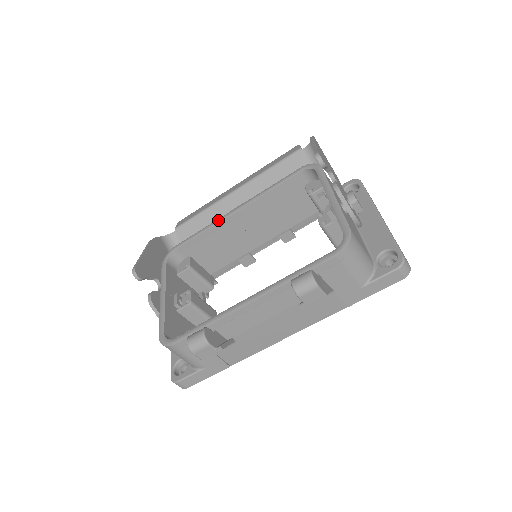
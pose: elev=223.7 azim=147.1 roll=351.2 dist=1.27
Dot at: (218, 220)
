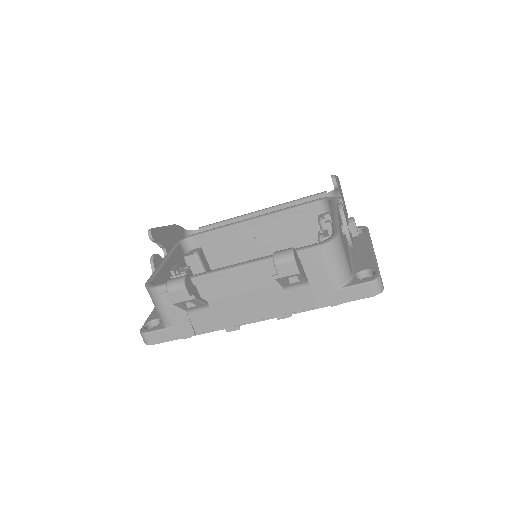
Dot at: (236, 222)
